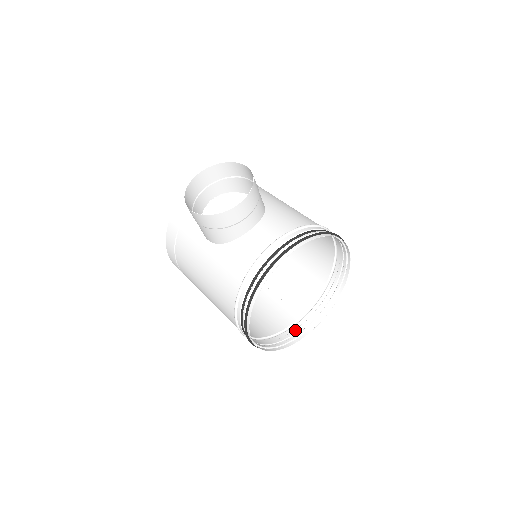
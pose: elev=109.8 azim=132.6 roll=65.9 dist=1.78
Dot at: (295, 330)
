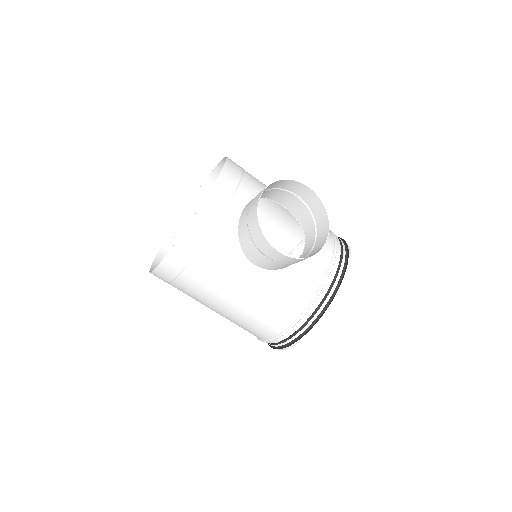
Dot at: occluded
